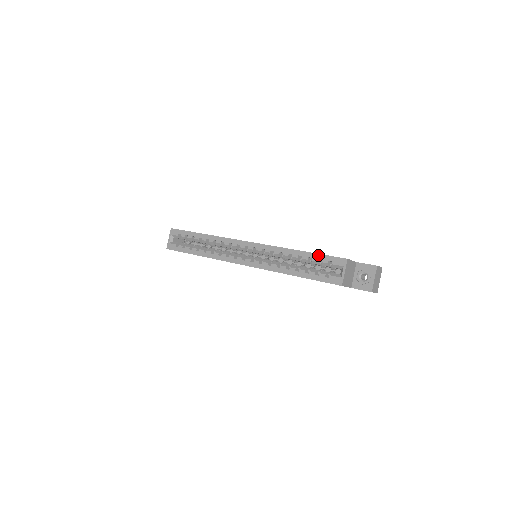
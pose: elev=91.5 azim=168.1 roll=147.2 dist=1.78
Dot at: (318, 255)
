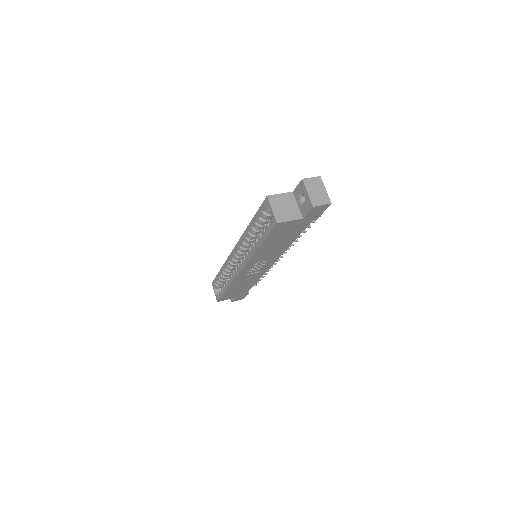
Dot at: (257, 214)
